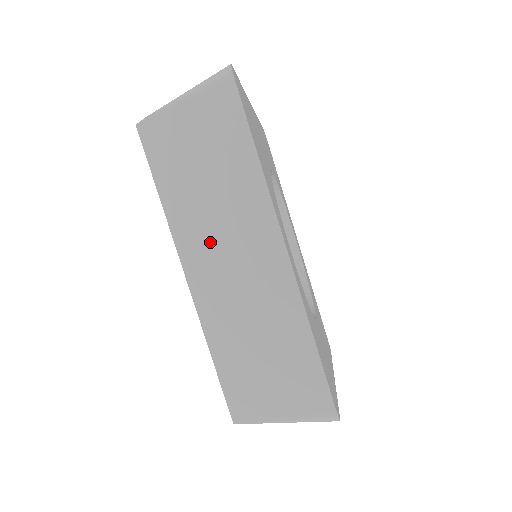
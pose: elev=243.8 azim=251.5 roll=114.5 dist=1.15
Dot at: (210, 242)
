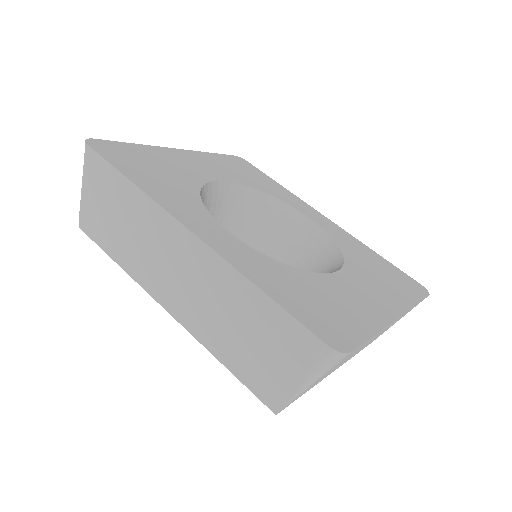
Dot at: (157, 270)
